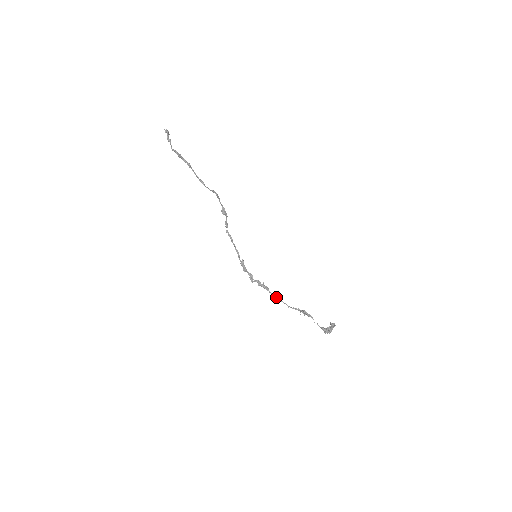
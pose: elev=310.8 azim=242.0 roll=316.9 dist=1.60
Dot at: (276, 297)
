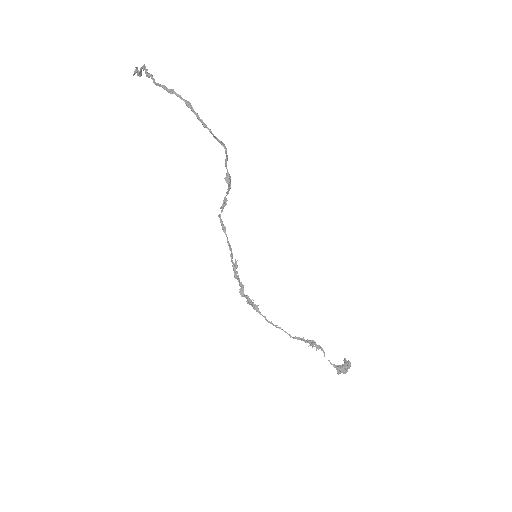
Dot at: (271, 321)
